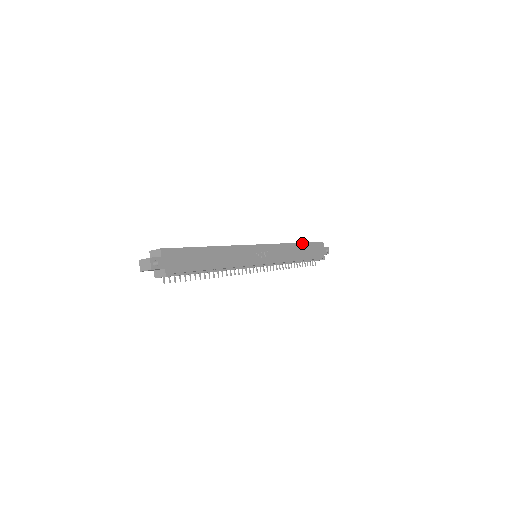
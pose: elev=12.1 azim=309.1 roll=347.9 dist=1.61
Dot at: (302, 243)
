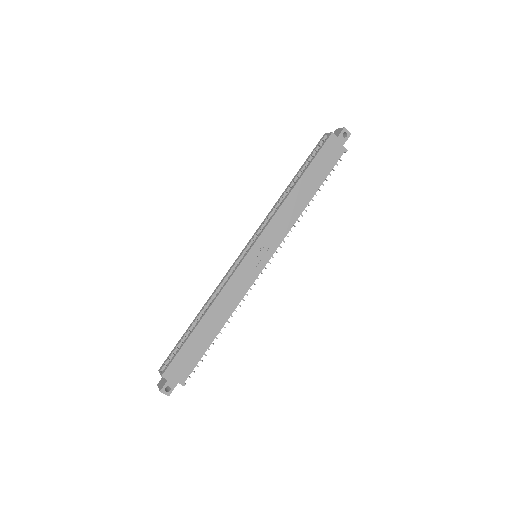
Dot at: (302, 176)
